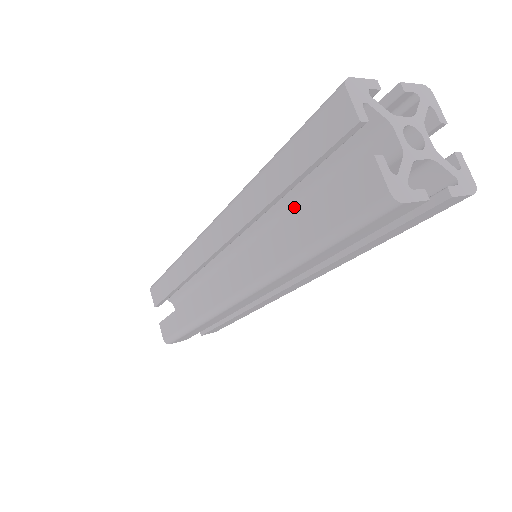
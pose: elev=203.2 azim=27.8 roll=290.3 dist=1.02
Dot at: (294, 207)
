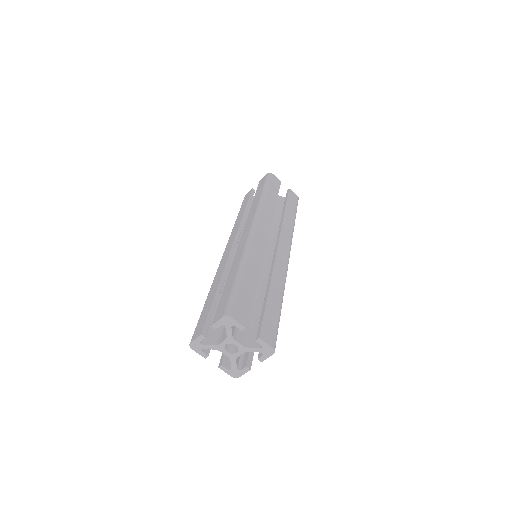
Dot at: occluded
